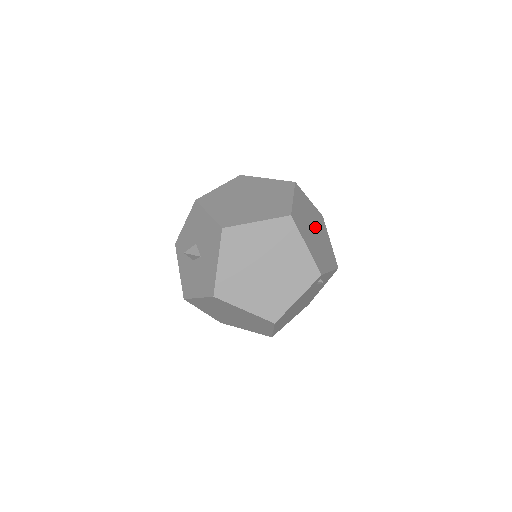
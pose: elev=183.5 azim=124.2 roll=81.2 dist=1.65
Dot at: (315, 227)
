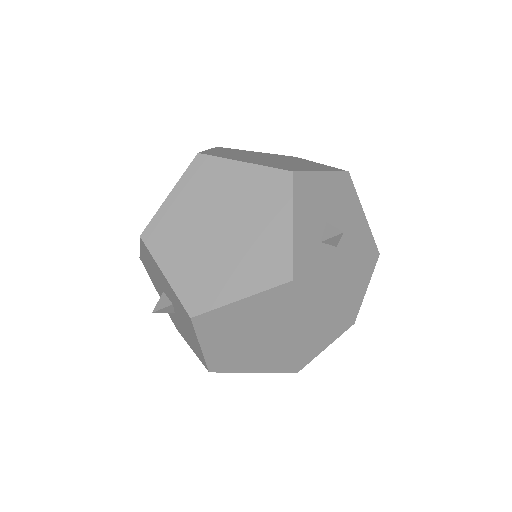
Dot at: occluded
